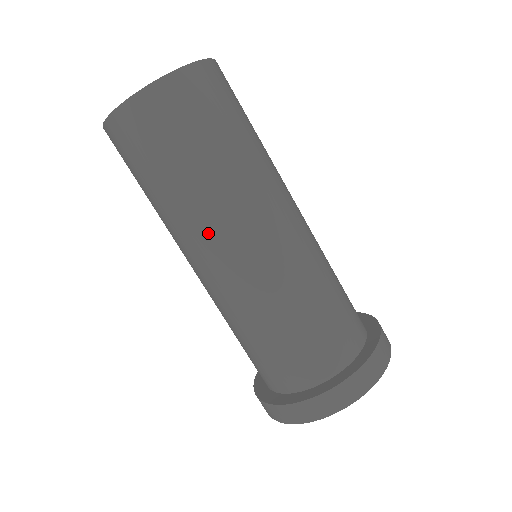
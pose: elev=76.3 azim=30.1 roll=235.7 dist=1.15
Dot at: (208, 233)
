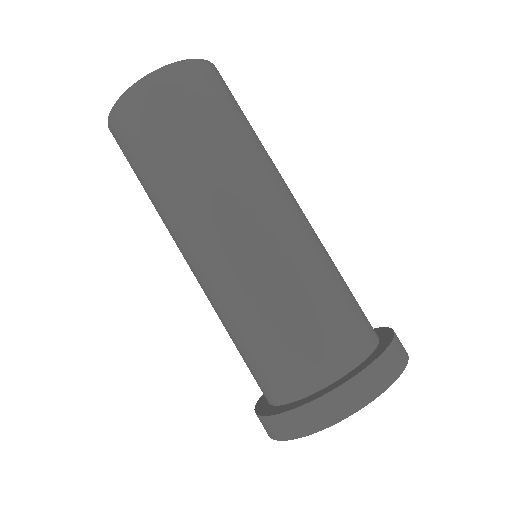
Dot at: (255, 184)
